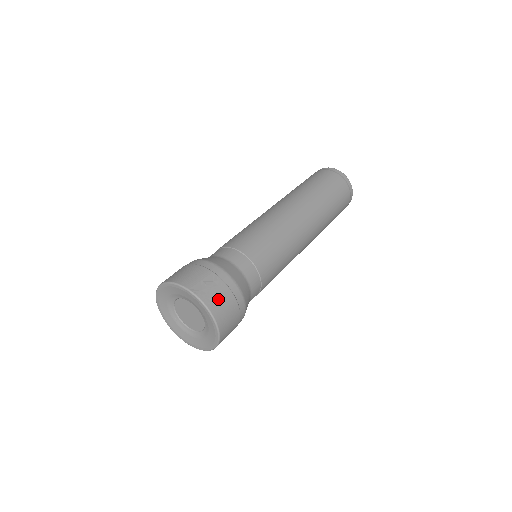
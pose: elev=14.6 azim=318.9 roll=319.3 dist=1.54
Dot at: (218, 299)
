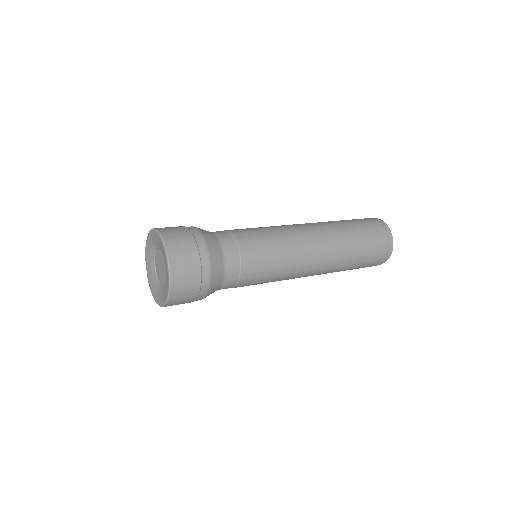
Dot at: (185, 280)
